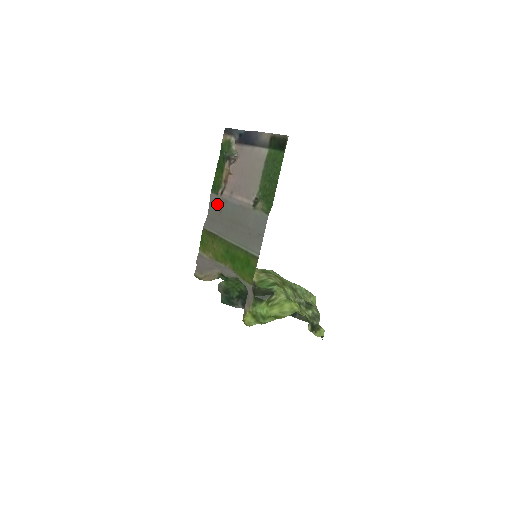
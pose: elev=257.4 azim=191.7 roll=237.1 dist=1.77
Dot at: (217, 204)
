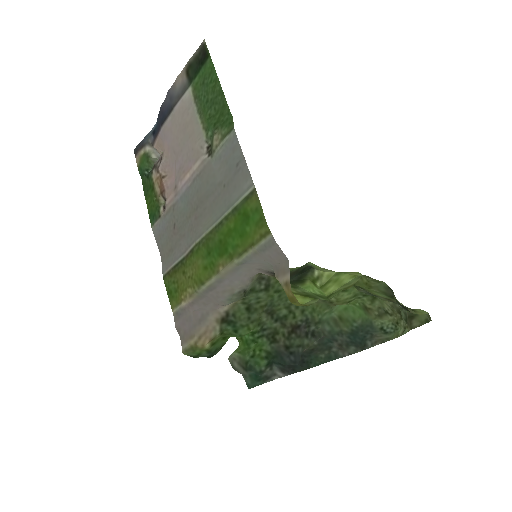
Dot at: (165, 225)
